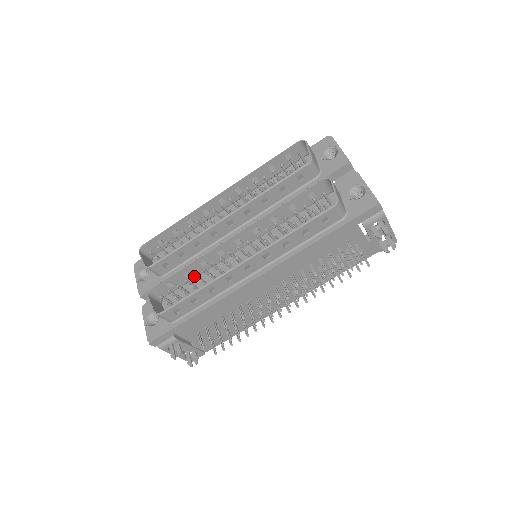
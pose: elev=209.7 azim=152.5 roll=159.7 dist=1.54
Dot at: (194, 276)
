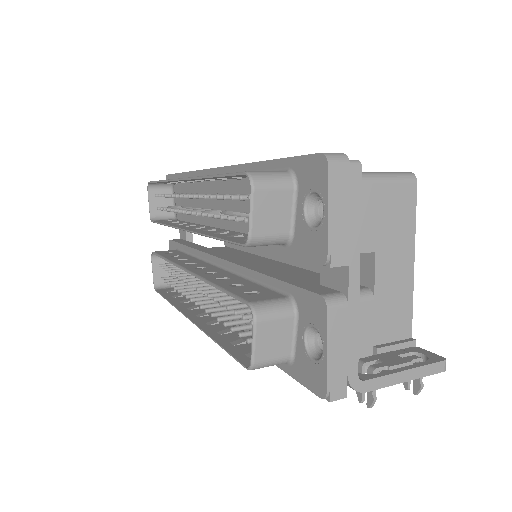
Dot at: (173, 274)
